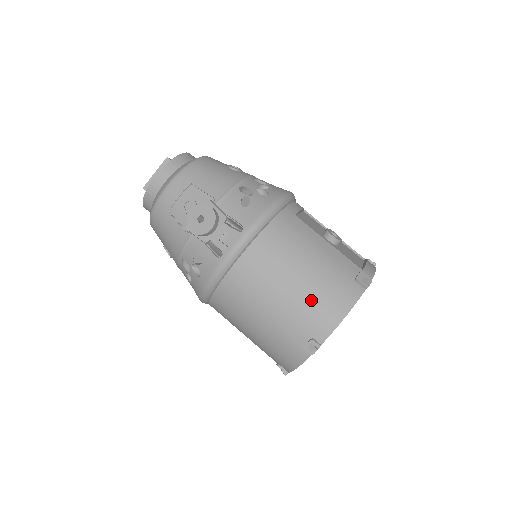
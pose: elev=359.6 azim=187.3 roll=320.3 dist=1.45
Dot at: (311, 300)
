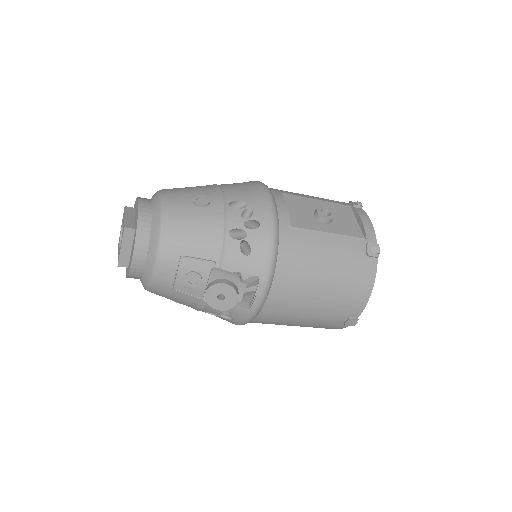
Dot at: (341, 296)
